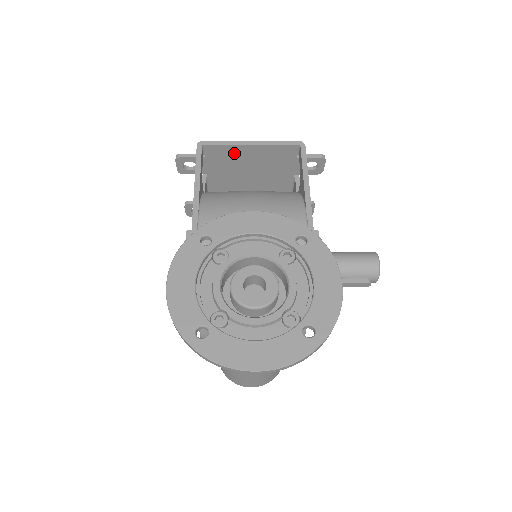
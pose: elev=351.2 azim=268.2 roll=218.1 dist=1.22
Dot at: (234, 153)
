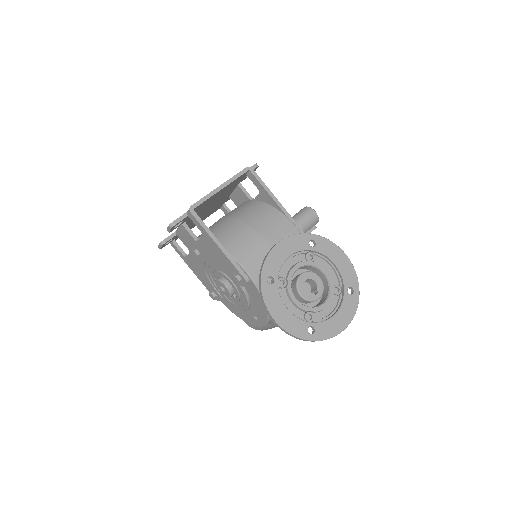
Dot at: (209, 199)
